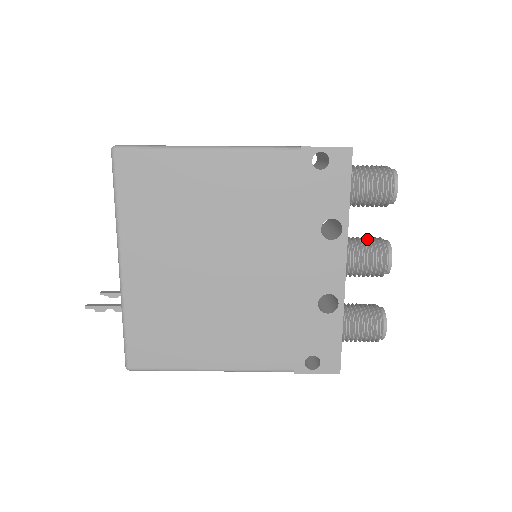
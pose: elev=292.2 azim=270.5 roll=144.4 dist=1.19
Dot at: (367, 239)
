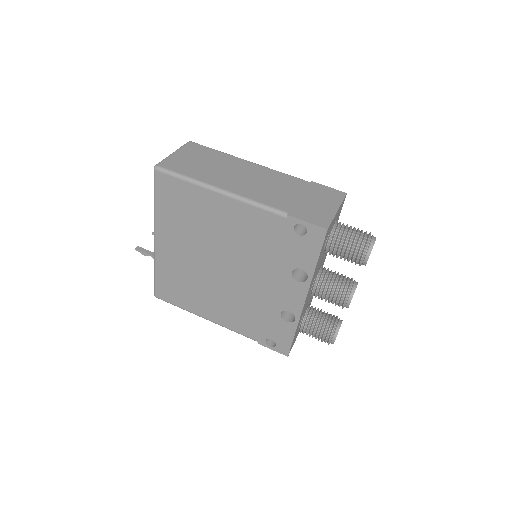
Dot at: (339, 279)
